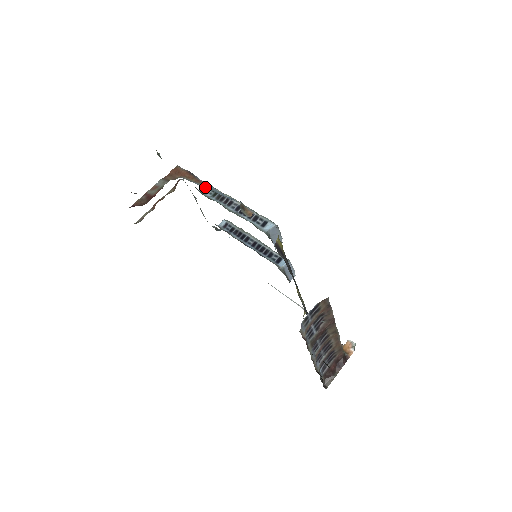
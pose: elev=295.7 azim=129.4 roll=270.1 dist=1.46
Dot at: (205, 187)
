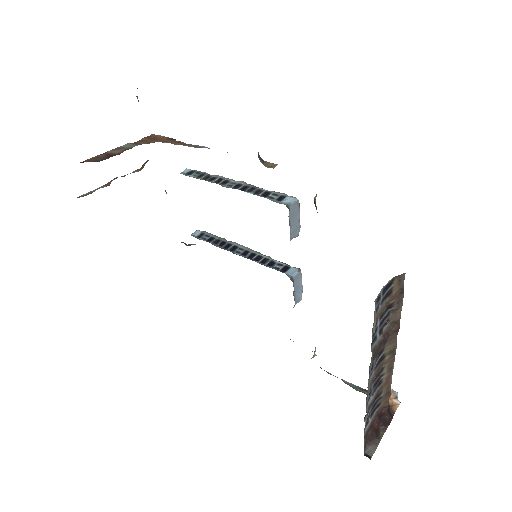
Dot at: occluded
